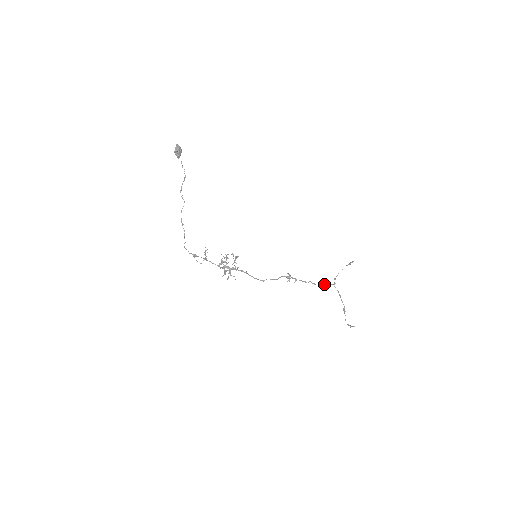
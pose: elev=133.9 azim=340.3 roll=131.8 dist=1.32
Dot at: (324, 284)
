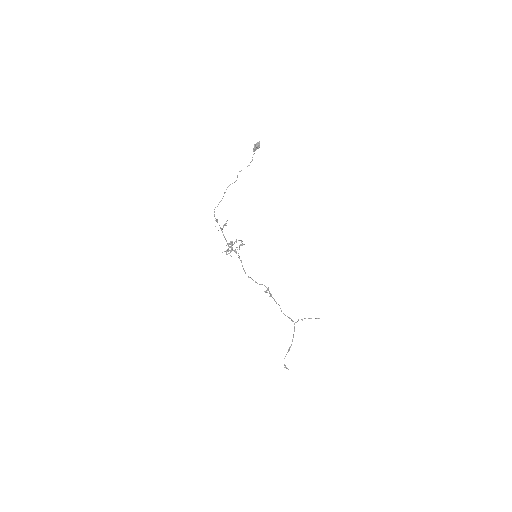
Dot at: occluded
